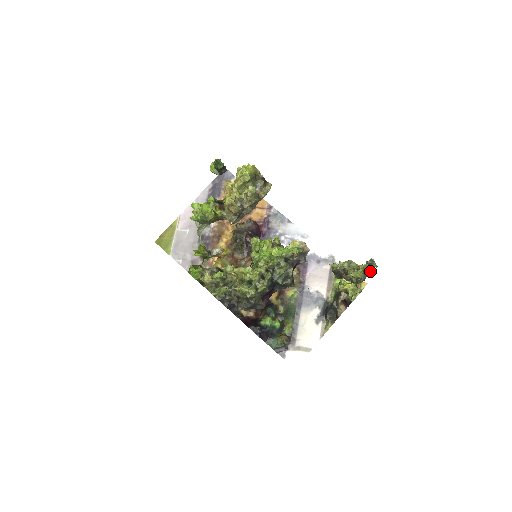
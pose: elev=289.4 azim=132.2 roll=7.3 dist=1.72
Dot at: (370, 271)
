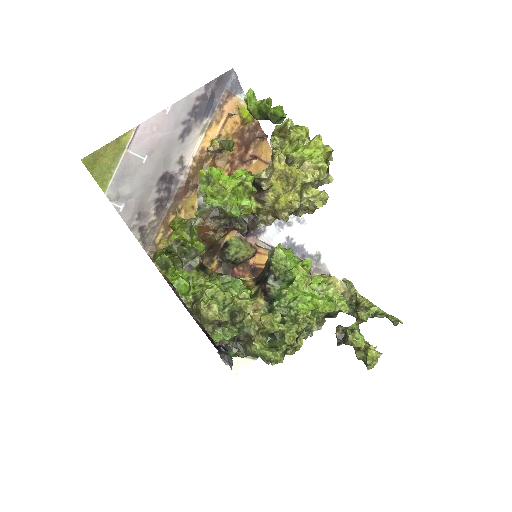
Dot at: occluded
